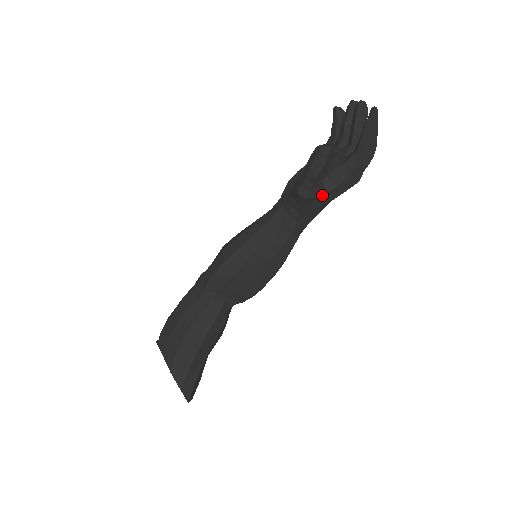
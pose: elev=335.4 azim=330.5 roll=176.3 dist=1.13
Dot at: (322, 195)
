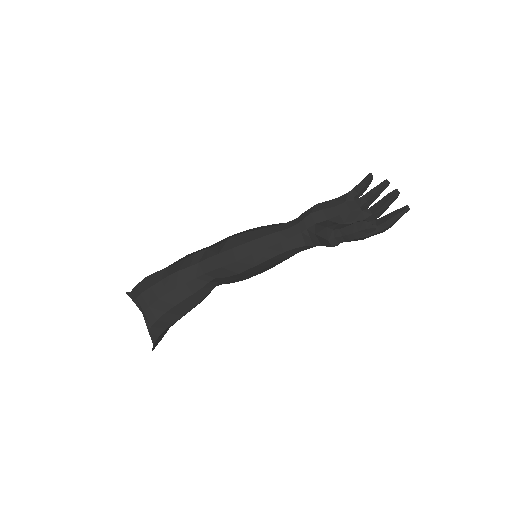
Dot at: occluded
